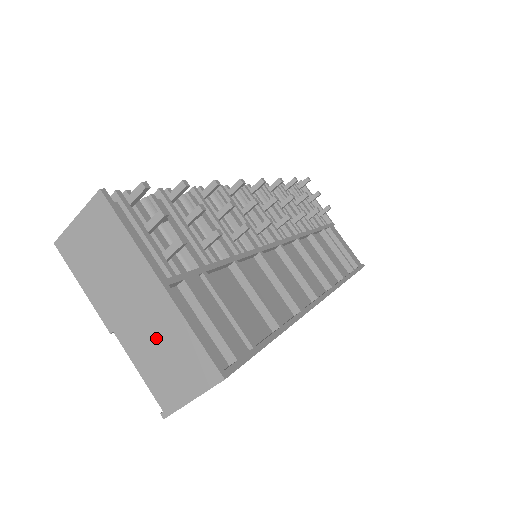
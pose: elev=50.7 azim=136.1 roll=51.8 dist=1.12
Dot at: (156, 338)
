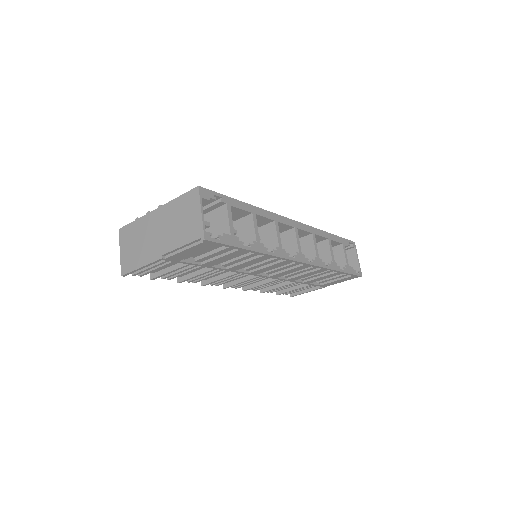
Dot at: (172, 224)
